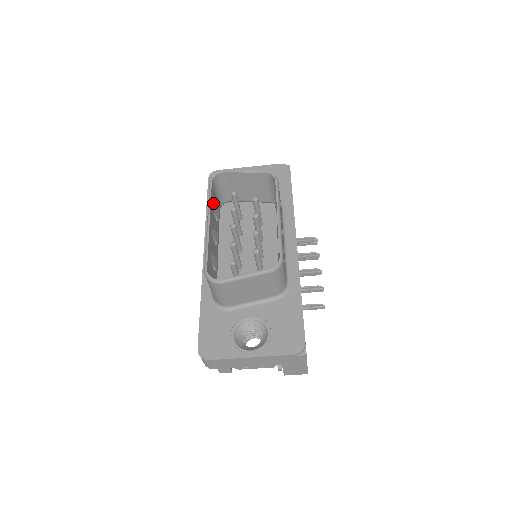
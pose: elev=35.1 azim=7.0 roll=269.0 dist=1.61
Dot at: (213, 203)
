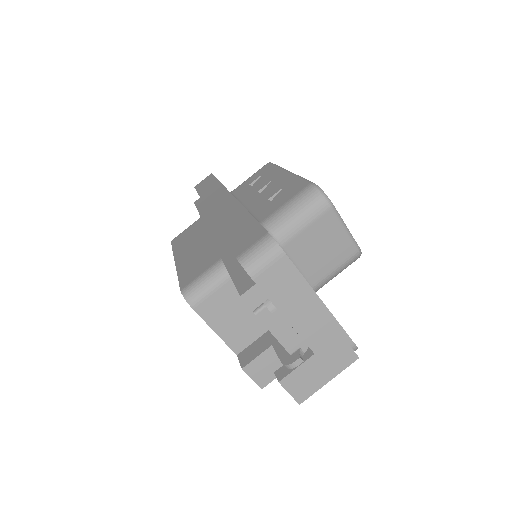
Dot at: occluded
